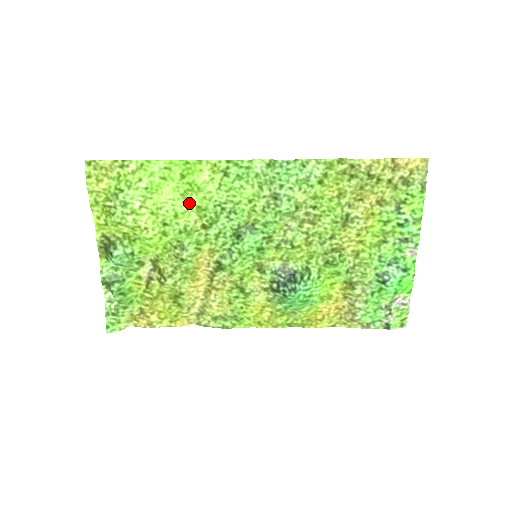
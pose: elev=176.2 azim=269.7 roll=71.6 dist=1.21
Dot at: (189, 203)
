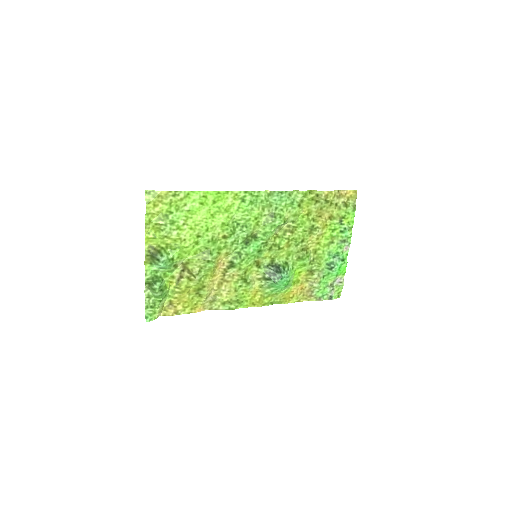
Dot at: (217, 221)
